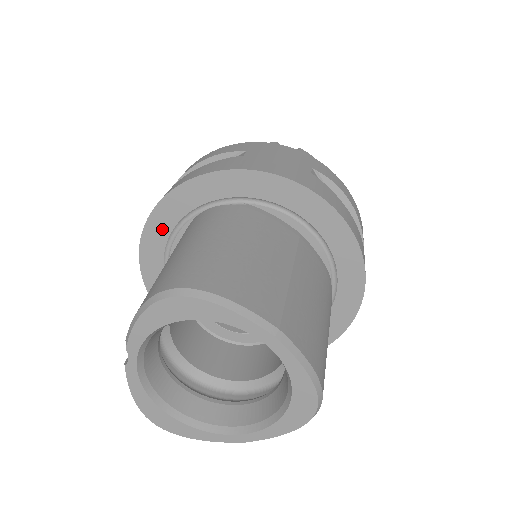
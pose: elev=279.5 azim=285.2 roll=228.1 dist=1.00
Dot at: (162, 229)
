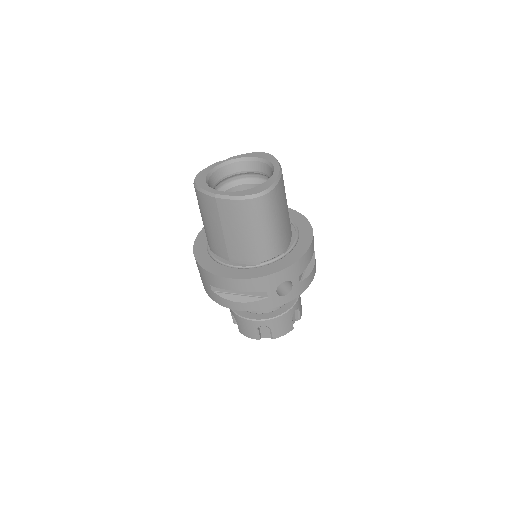
Dot at: occluded
